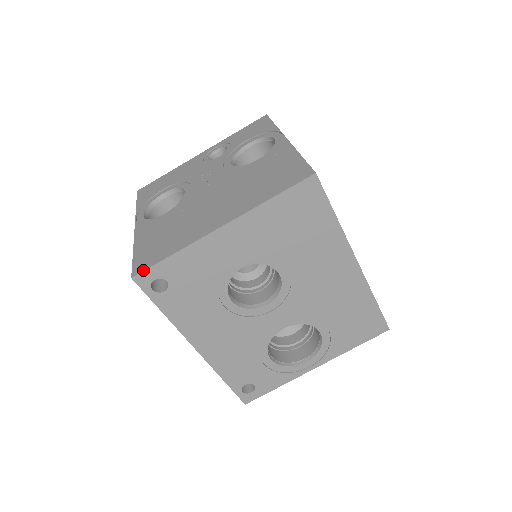
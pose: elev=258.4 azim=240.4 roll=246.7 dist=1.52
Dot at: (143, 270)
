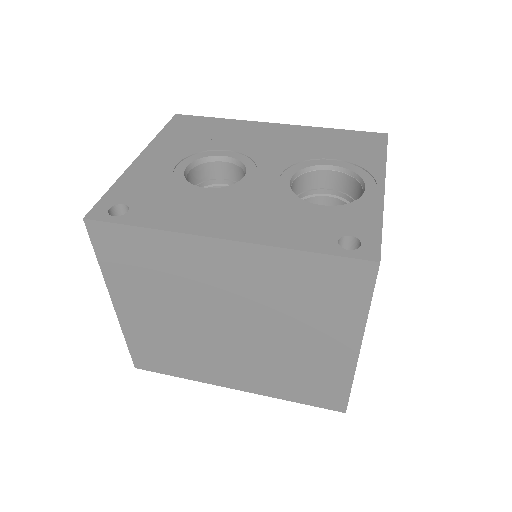
Dot at: (91, 210)
